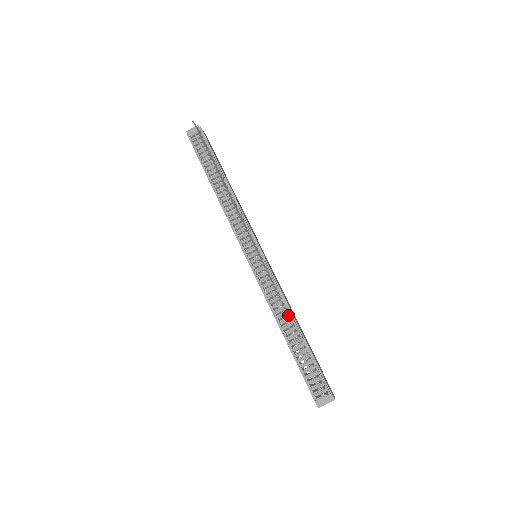
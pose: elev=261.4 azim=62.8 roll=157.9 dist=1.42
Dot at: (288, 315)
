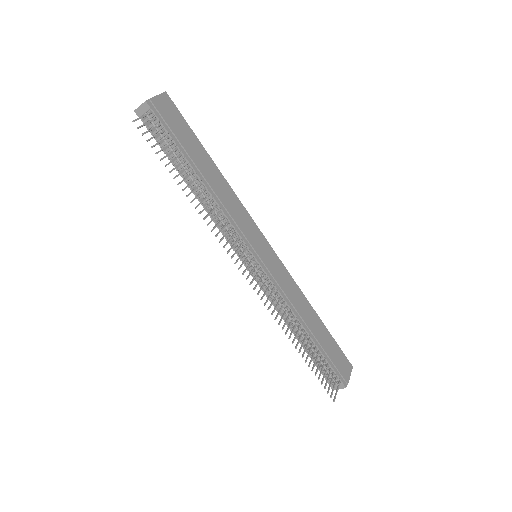
Dot at: (295, 324)
